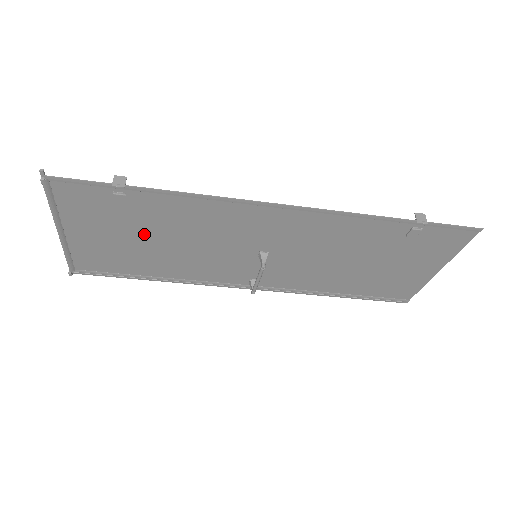
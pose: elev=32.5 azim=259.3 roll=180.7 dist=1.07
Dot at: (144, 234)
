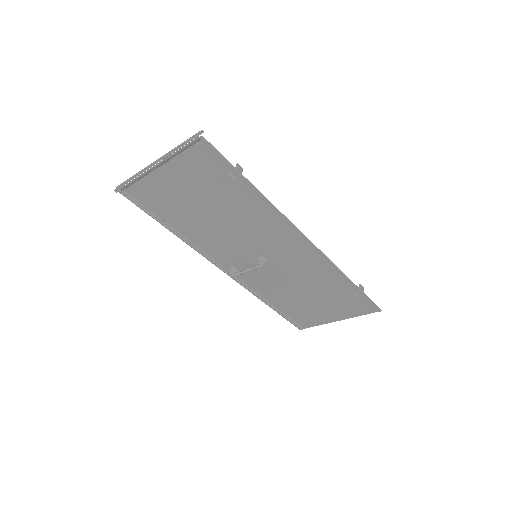
Dot at: (209, 203)
